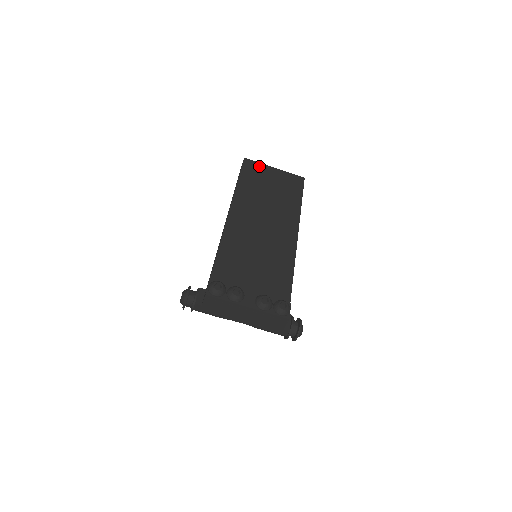
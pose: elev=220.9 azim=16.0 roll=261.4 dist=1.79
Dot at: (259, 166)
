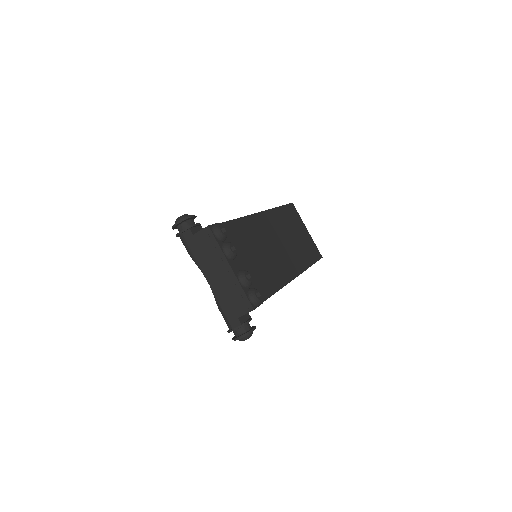
Dot at: (299, 217)
